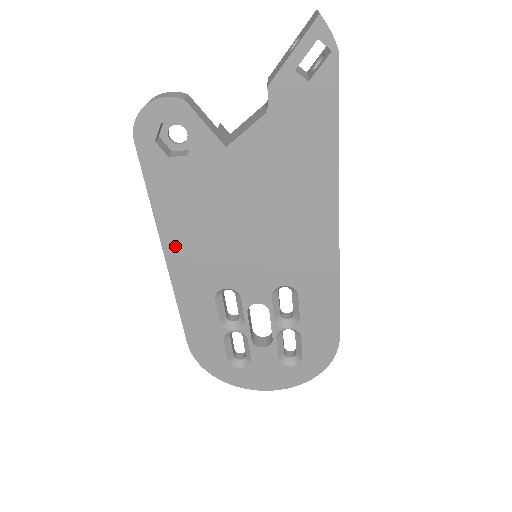
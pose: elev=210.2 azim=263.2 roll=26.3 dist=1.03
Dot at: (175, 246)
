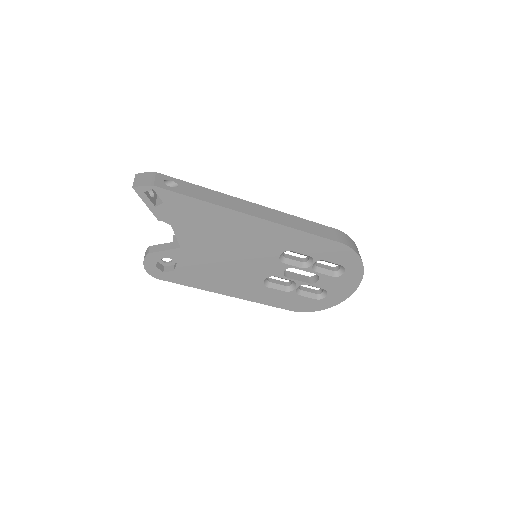
Dot at: (224, 289)
